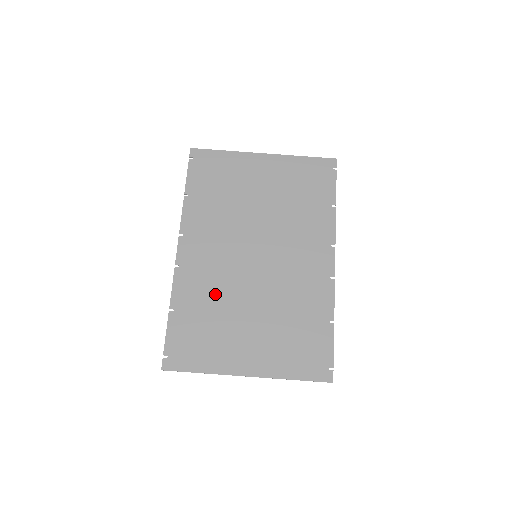
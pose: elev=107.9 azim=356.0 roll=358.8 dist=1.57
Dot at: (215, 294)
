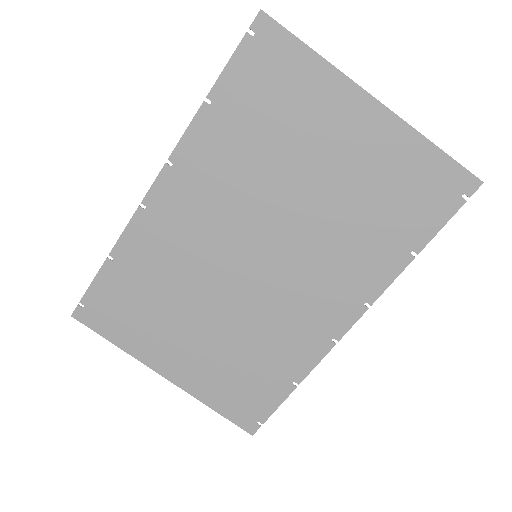
Dot at: (175, 272)
